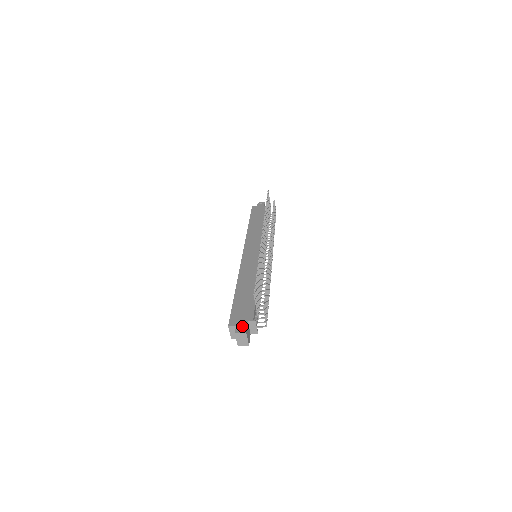
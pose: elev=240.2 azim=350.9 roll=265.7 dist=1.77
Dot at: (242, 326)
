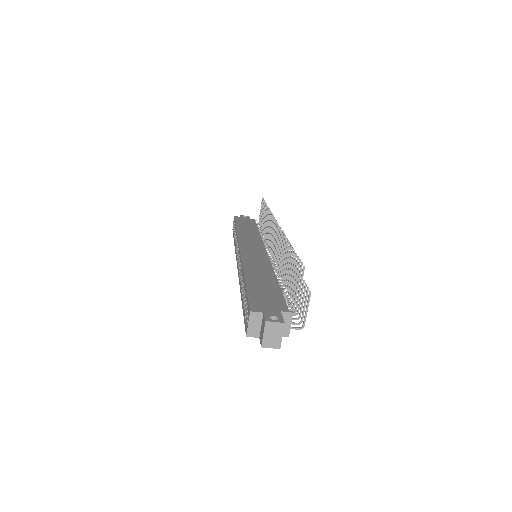
Dot at: (274, 314)
